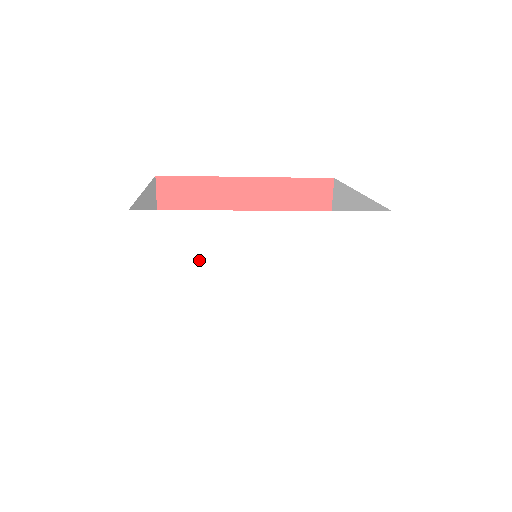
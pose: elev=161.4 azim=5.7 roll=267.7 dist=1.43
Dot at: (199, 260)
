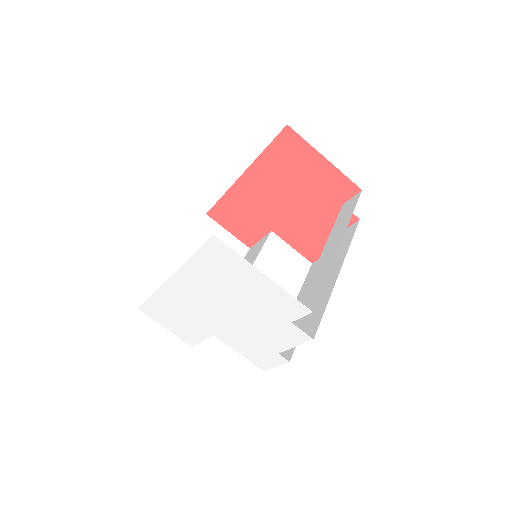
Dot at: (182, 316)
